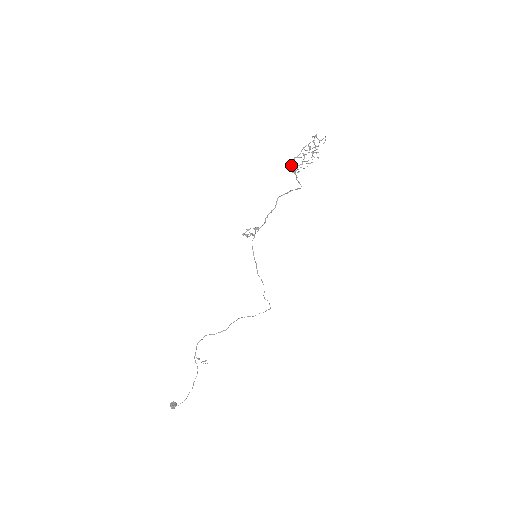
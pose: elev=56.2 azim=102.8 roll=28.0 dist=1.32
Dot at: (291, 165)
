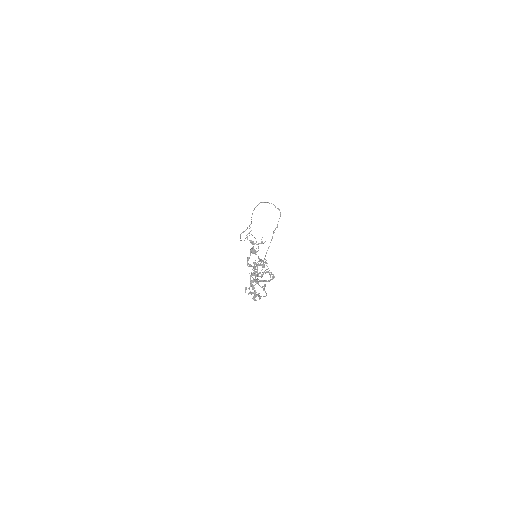
Dot at: occluded
